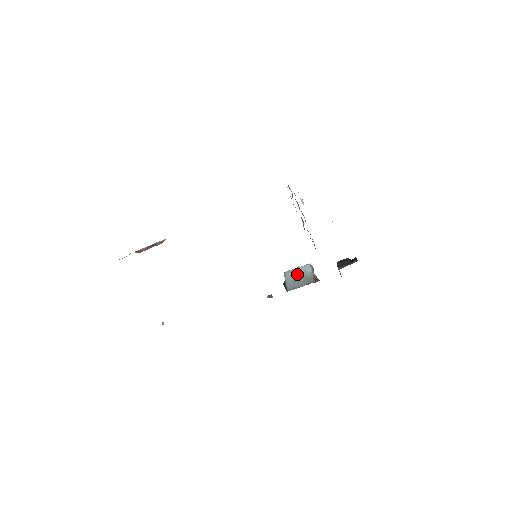
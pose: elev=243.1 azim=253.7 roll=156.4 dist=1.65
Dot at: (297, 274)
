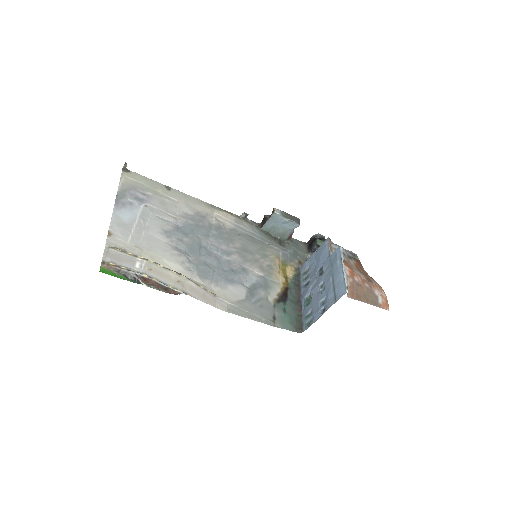
Dot at: (282, 224)
